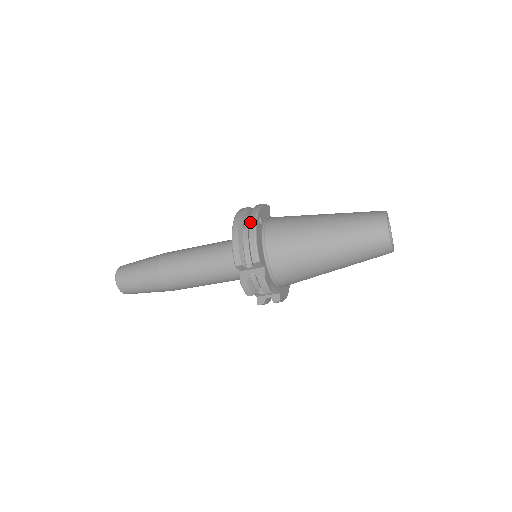
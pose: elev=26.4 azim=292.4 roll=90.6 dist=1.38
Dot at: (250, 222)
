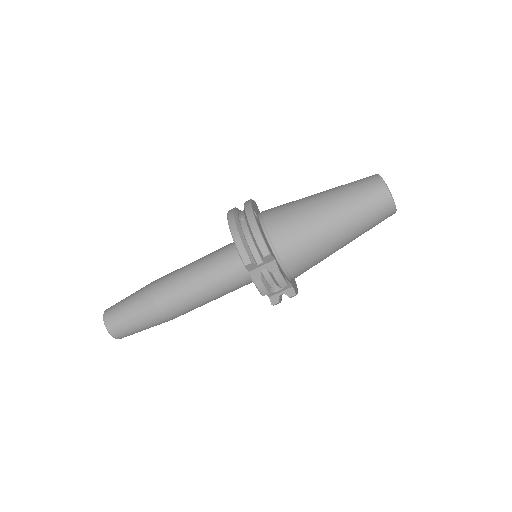
Dot at: (247, 217)
